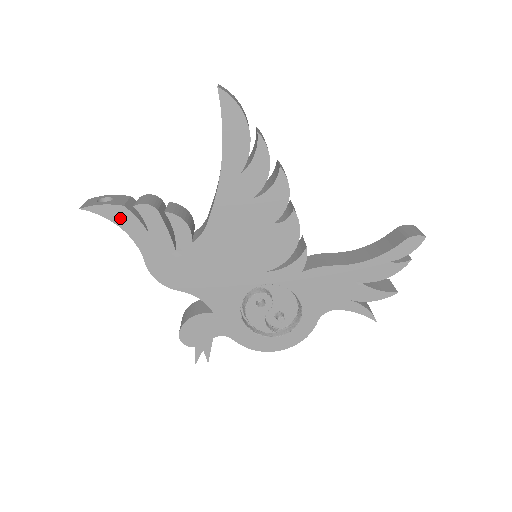
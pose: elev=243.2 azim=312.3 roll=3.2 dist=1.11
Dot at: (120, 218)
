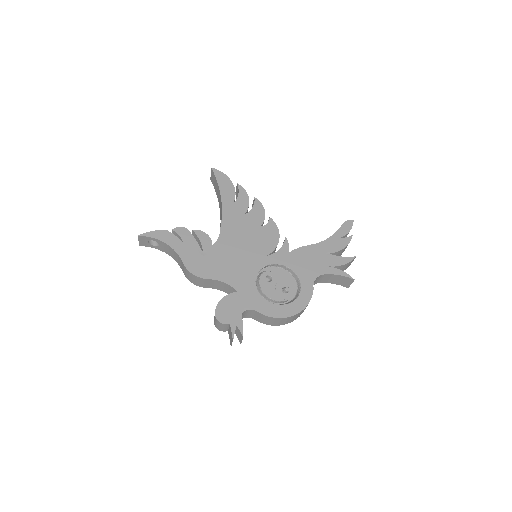
Dot at: (164, 237)
